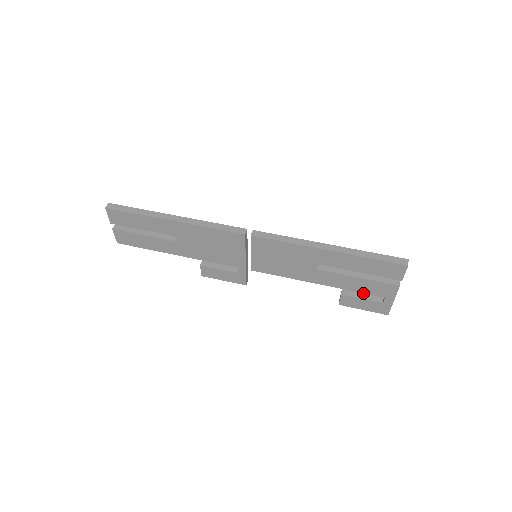
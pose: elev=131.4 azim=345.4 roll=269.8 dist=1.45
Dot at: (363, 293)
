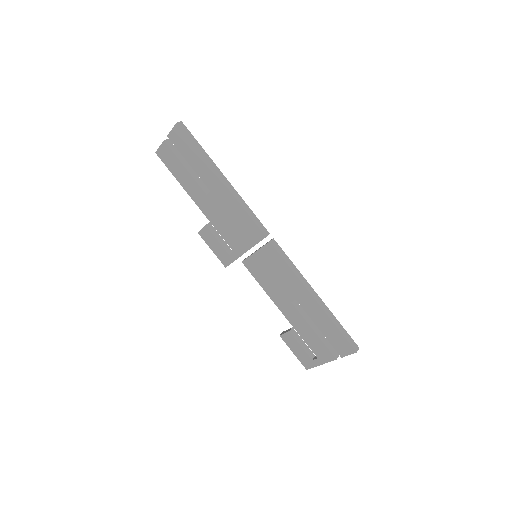
Dot at: (304, 342)
